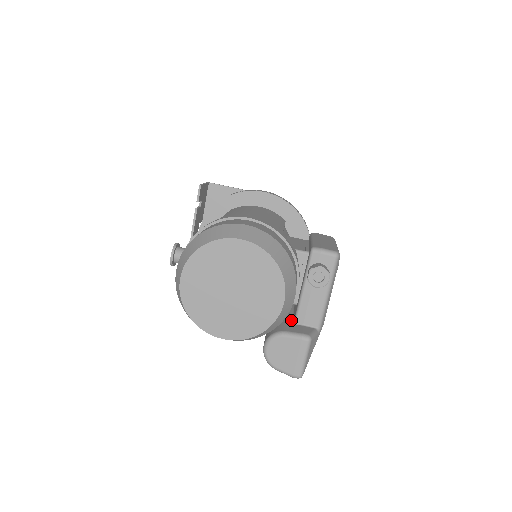
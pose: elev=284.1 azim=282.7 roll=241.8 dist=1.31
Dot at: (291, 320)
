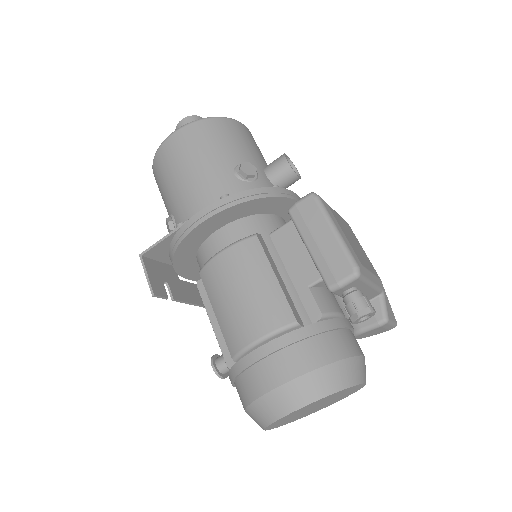
Dot at: occluded
